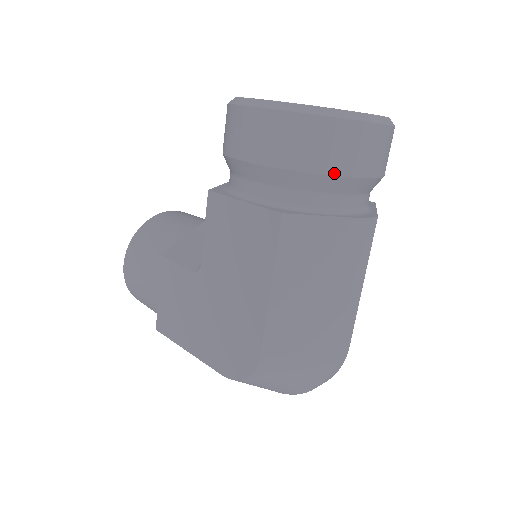
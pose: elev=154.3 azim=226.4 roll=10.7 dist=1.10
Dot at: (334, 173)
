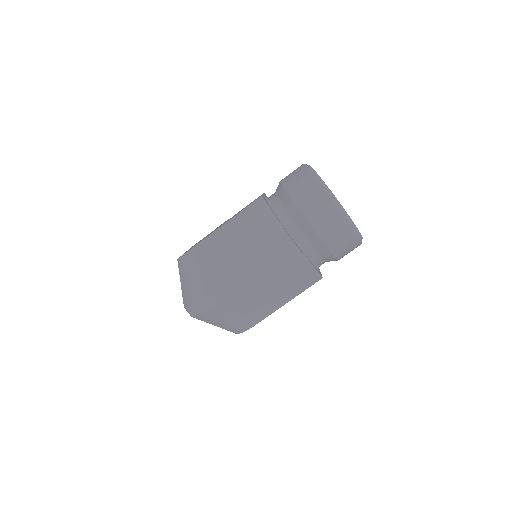
Dot at: (295, 201)
